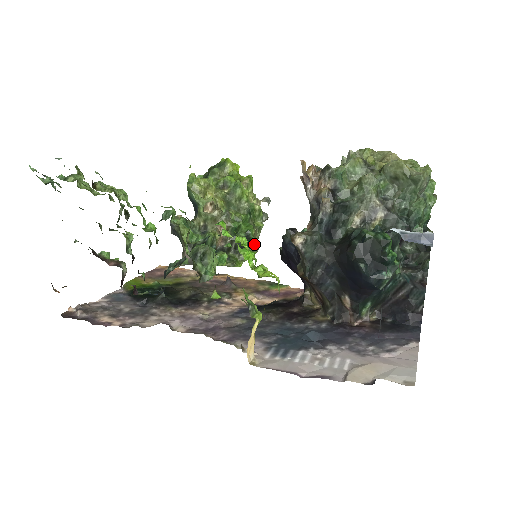
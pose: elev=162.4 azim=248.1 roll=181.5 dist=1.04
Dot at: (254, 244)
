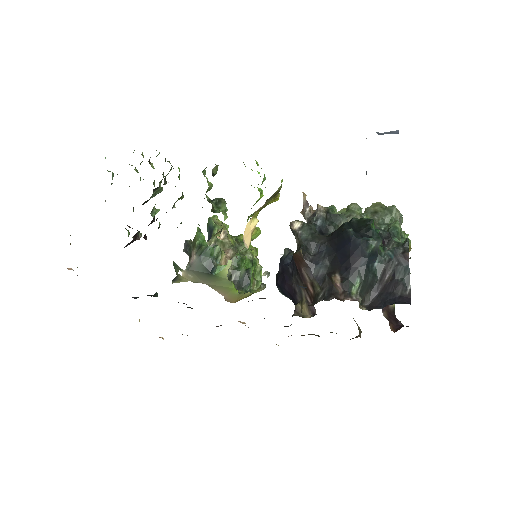
Dot at: (251, 288)
